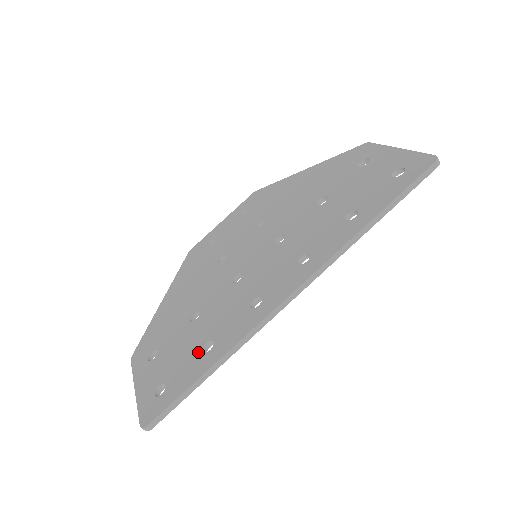
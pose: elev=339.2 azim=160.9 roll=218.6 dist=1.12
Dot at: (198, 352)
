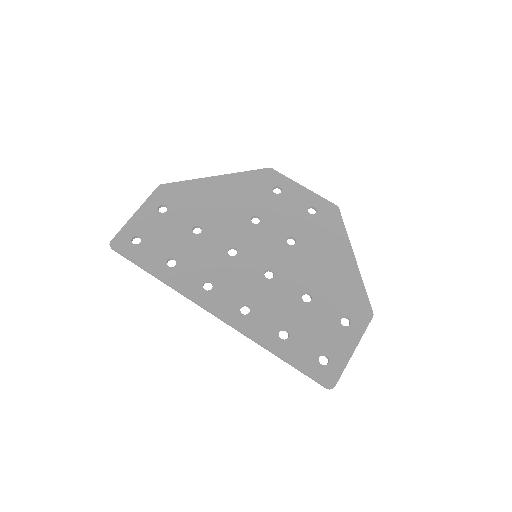
Dot at: (166, 256)
